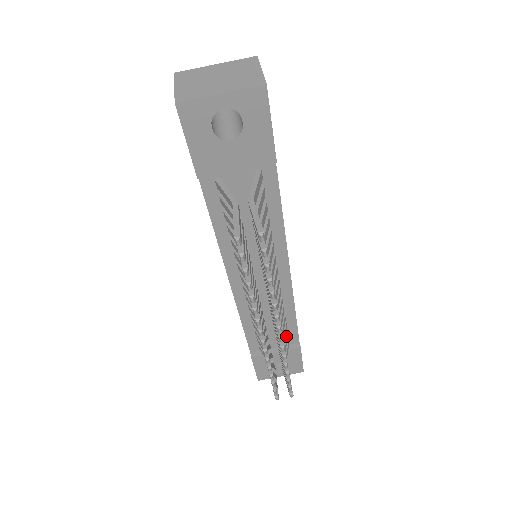
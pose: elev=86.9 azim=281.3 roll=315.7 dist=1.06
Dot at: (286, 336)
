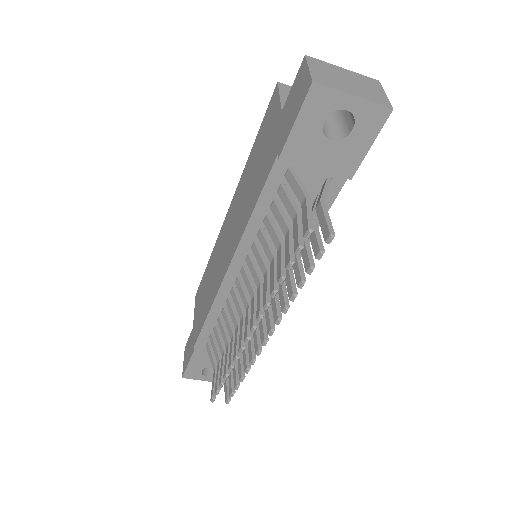
Dot at: occluded
